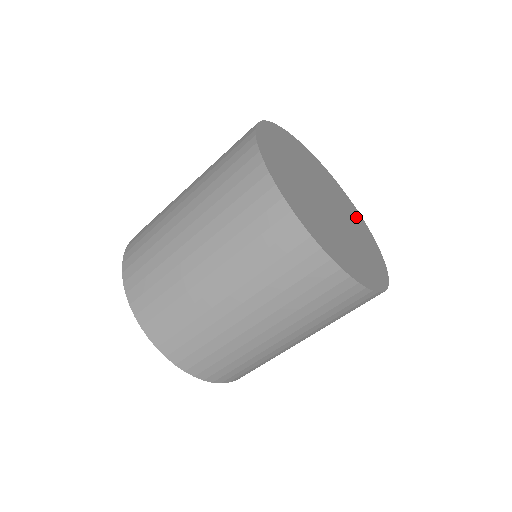
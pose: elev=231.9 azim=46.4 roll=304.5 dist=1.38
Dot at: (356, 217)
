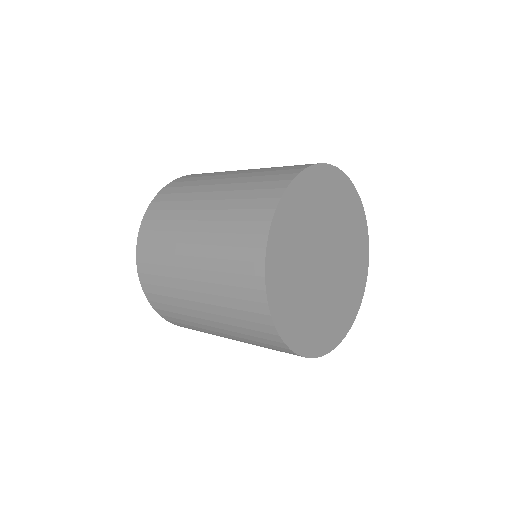
Dot at: (359, 266)
